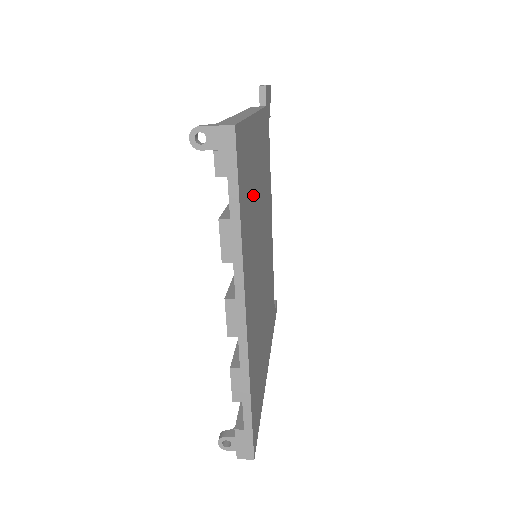
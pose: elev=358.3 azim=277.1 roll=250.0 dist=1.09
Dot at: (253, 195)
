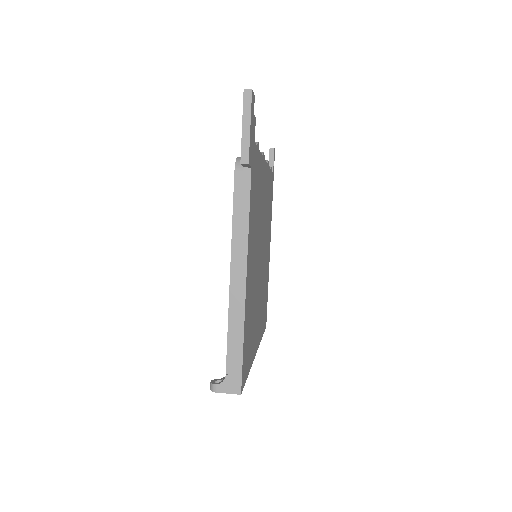
Dot at: (252, 305)
